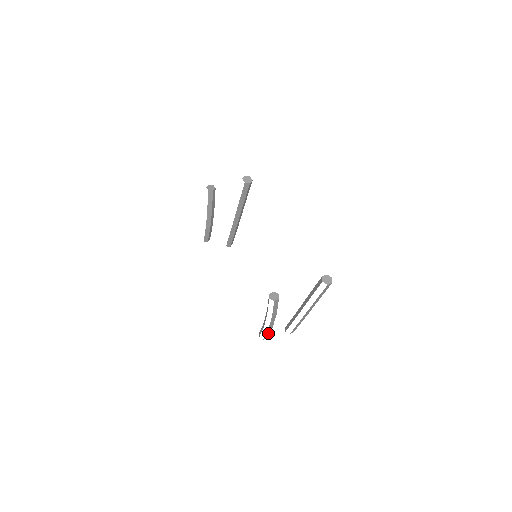
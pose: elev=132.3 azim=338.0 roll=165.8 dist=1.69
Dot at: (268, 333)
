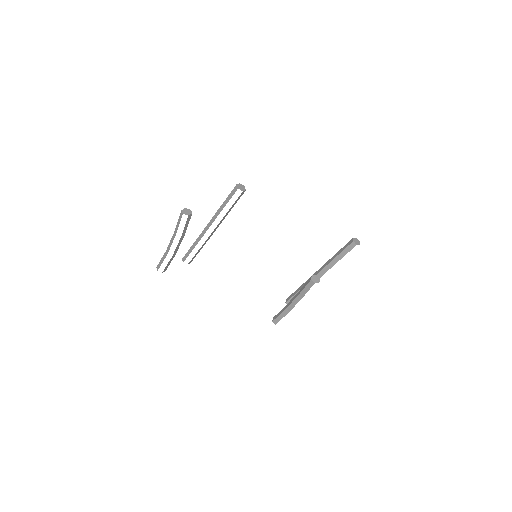
Dot at: occluded
